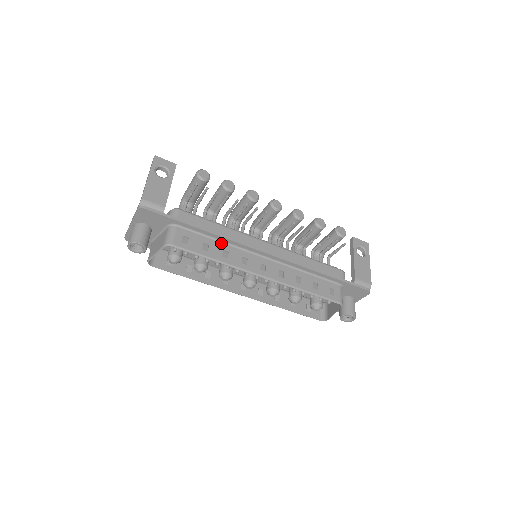
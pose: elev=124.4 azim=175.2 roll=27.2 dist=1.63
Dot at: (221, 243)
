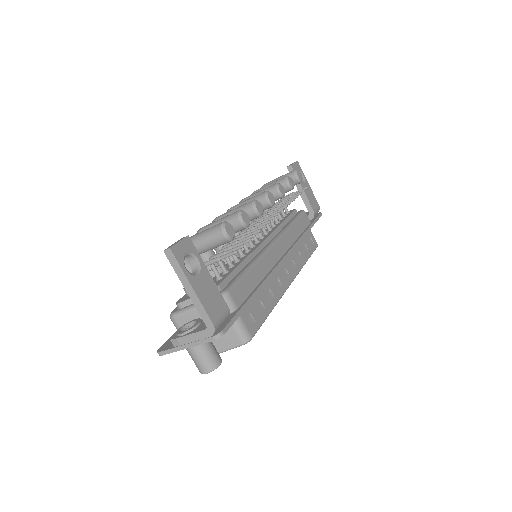
Dot at: occluded
